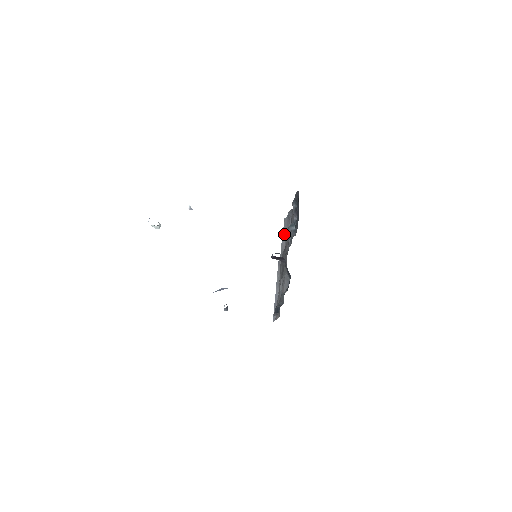
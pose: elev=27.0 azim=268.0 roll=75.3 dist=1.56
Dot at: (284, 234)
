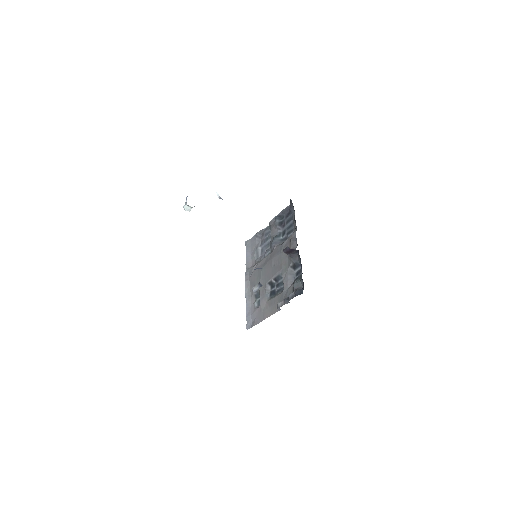
Dot at: (249, 253)
